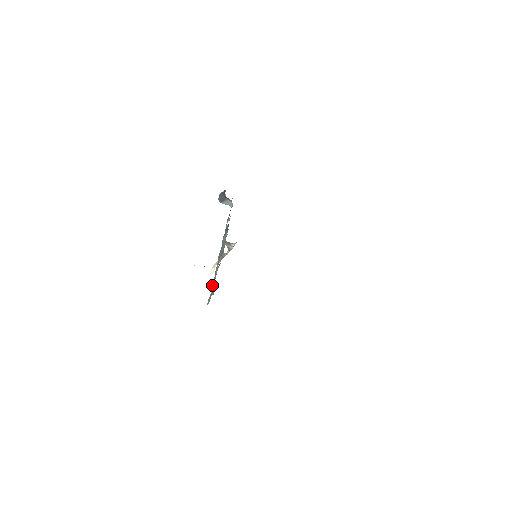
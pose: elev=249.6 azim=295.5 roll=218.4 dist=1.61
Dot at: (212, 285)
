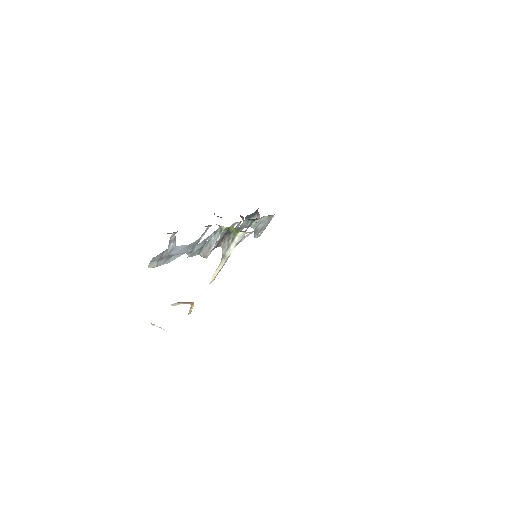
Dot at: (174, 253)
